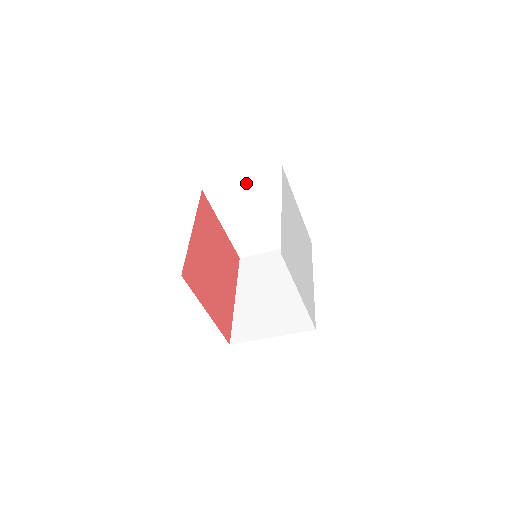
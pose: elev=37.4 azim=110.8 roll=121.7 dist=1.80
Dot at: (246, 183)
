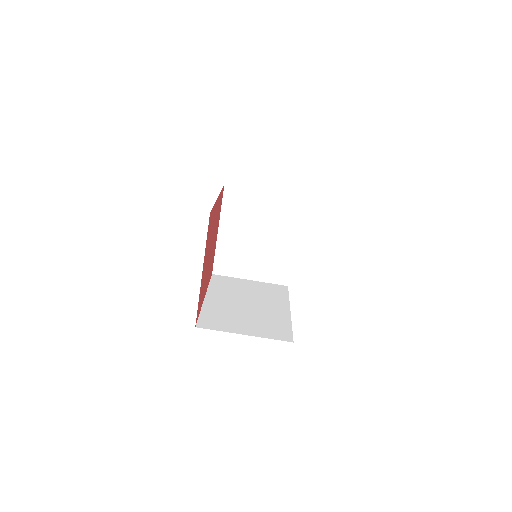
Dot at: (267, 197)
